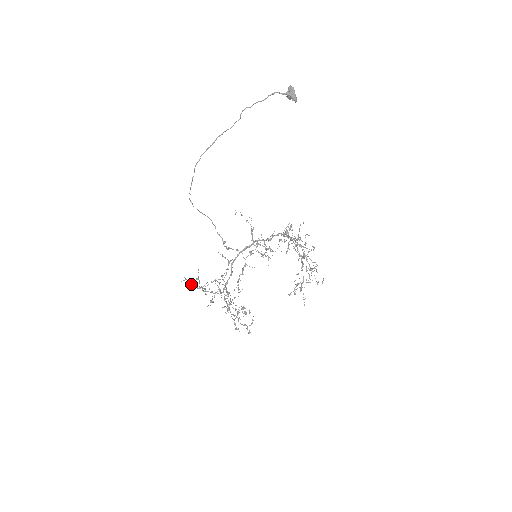
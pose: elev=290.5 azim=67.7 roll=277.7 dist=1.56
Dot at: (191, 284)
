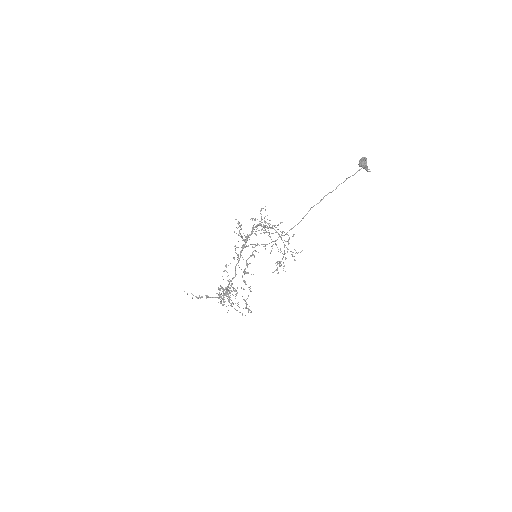
Dot at: occluded
